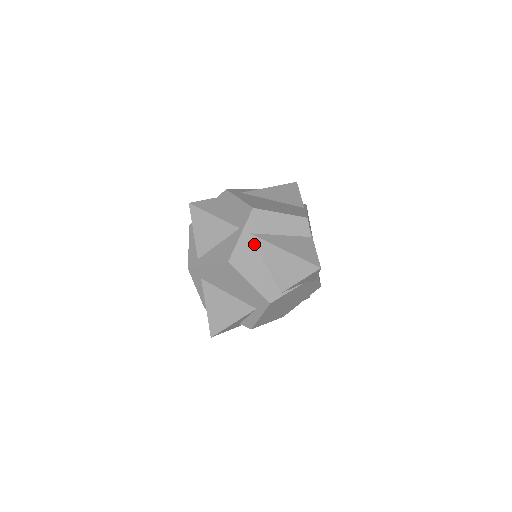
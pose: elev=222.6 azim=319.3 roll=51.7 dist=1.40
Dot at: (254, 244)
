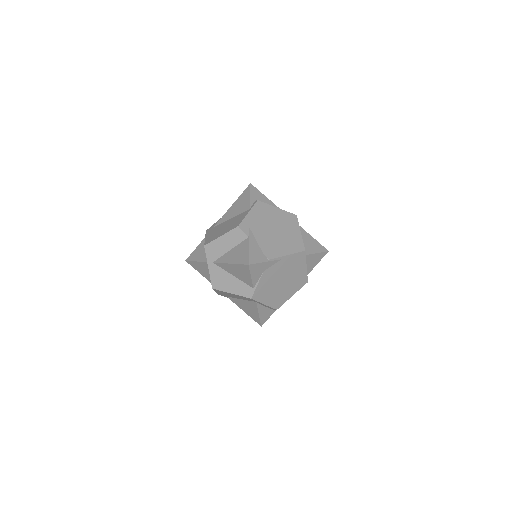
Dot at: (219, 268)
